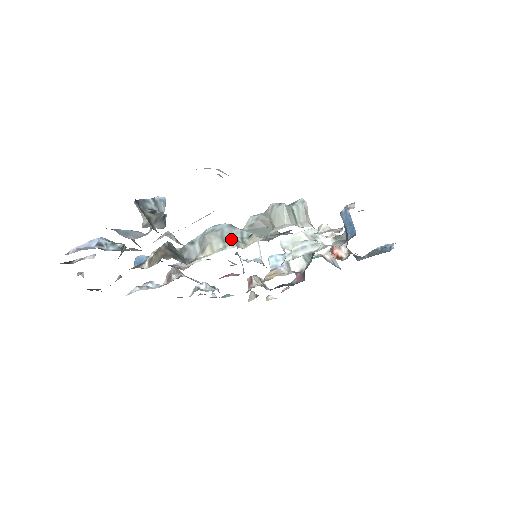
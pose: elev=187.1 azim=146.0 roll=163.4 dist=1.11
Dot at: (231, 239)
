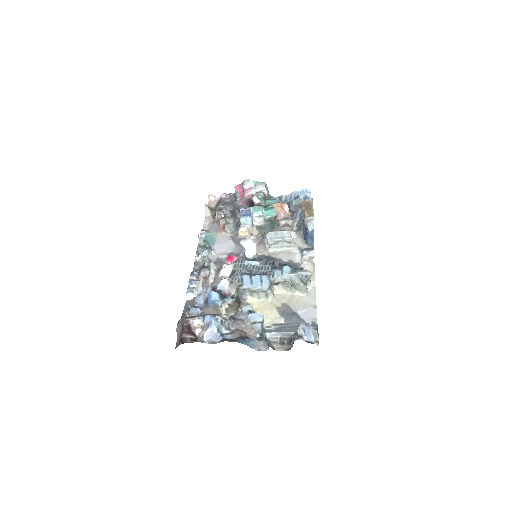
Dot at: (270, 292)
